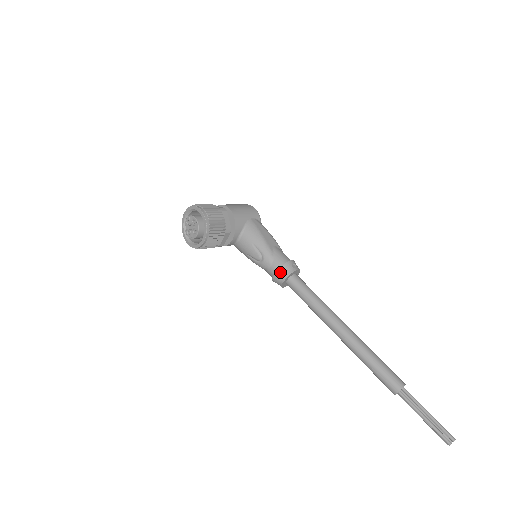
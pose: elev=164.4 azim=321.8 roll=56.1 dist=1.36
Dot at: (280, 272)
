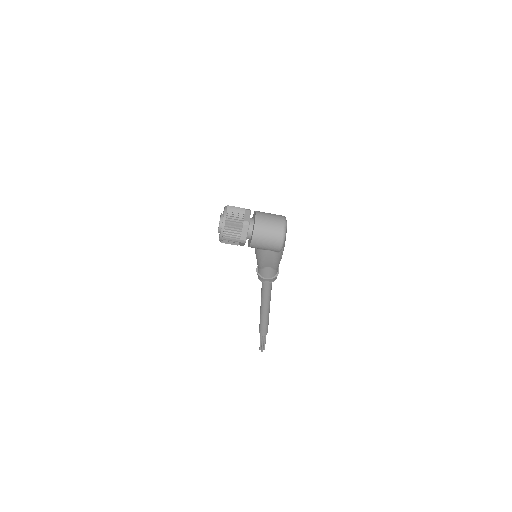
Dot at: (257, 274)
